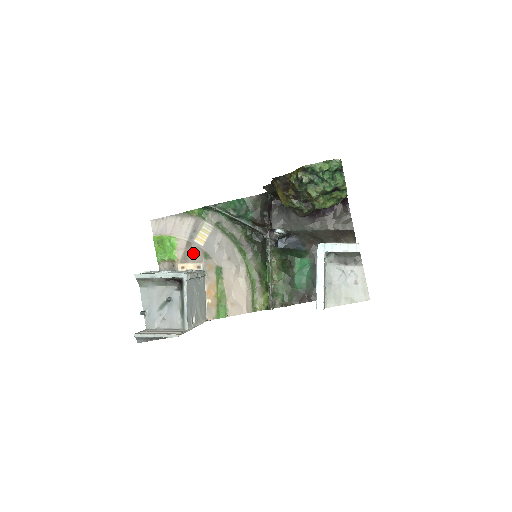
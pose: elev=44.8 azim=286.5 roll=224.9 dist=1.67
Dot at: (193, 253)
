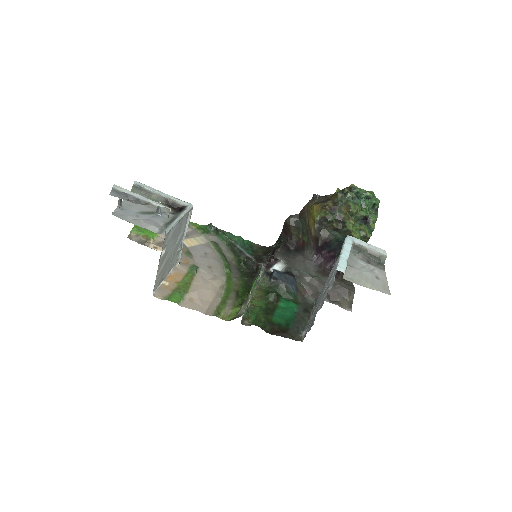
Dot at: occluded
